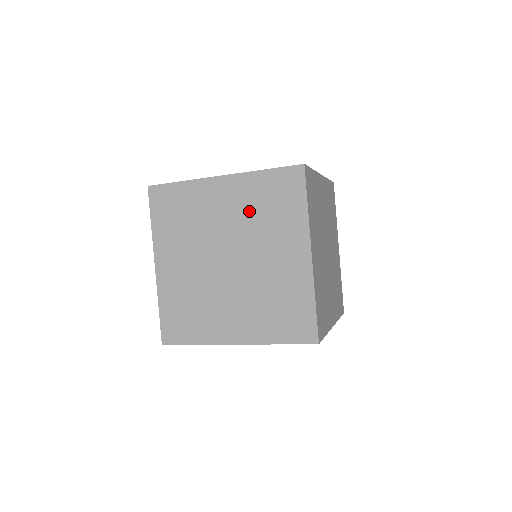
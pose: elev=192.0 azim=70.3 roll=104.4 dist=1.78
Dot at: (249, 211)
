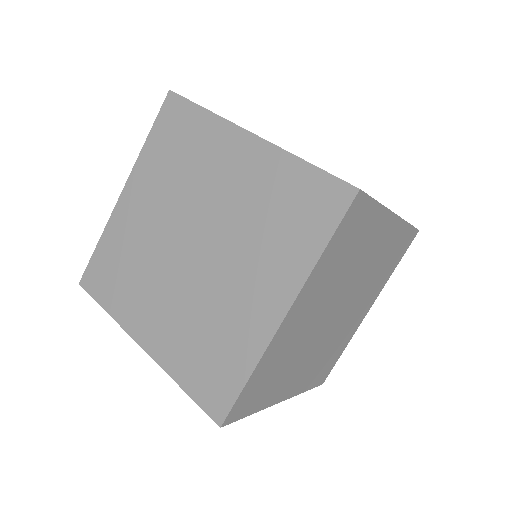
Dot at: occluded
